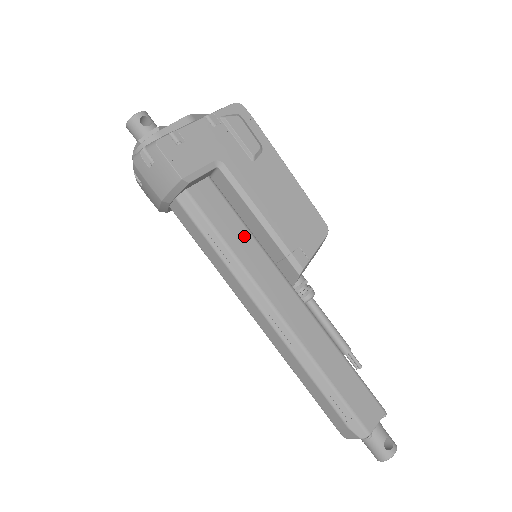
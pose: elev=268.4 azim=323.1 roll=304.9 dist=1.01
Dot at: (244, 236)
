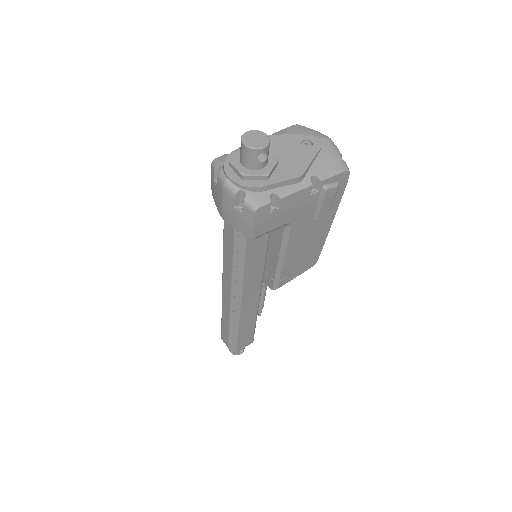
Dot at: (260, 259)
